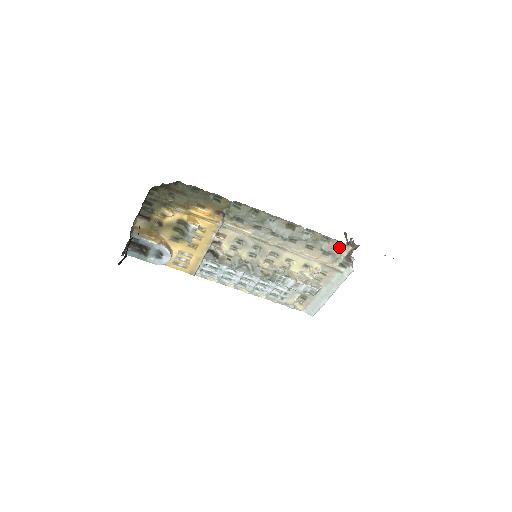
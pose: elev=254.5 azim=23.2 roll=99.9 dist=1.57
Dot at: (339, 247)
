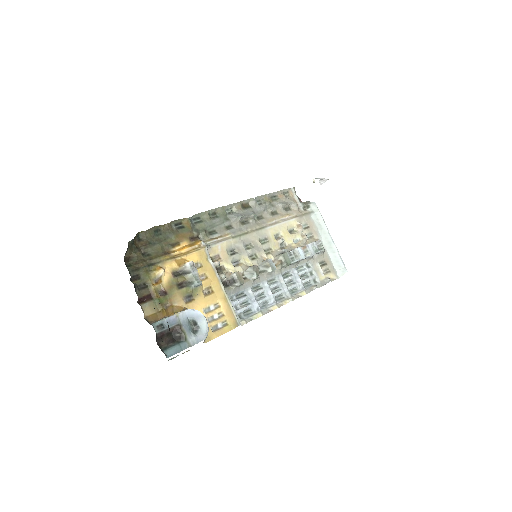
Dot at: (287, 197)
